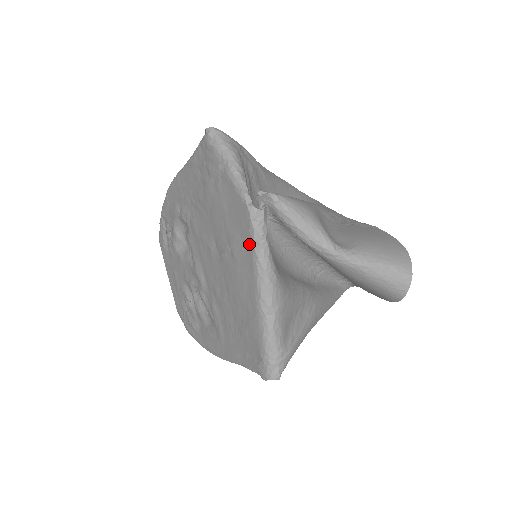
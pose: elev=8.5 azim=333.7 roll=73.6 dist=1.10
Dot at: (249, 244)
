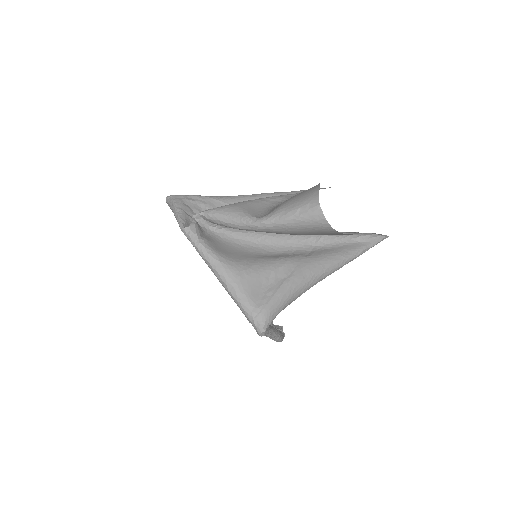
Dot at: (197, 251)
